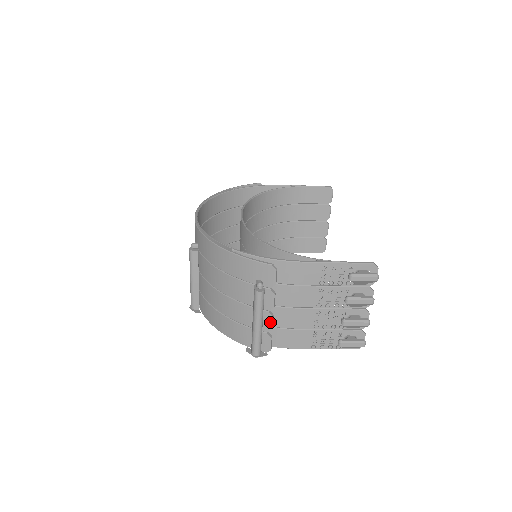
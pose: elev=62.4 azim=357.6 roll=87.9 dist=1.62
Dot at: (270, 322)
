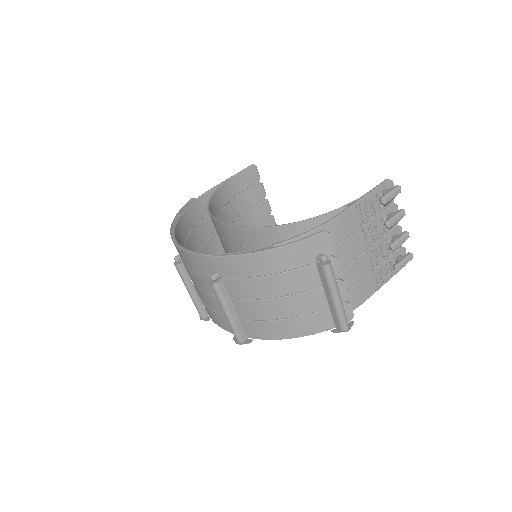
Dot at: (344, 289)
